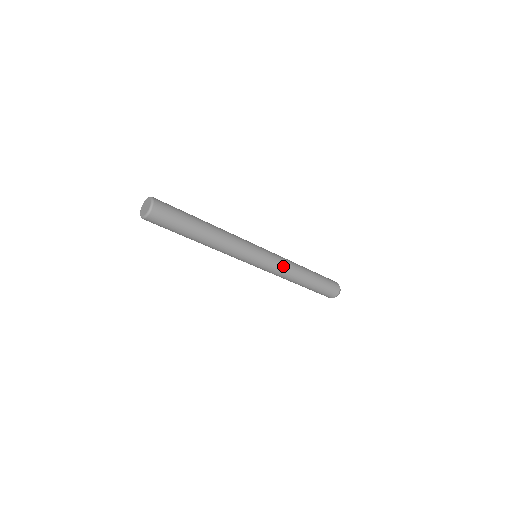
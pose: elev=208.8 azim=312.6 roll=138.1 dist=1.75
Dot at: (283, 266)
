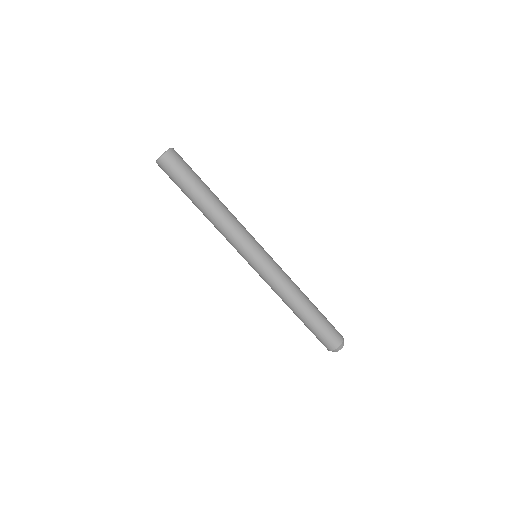
Dot at: occluded
